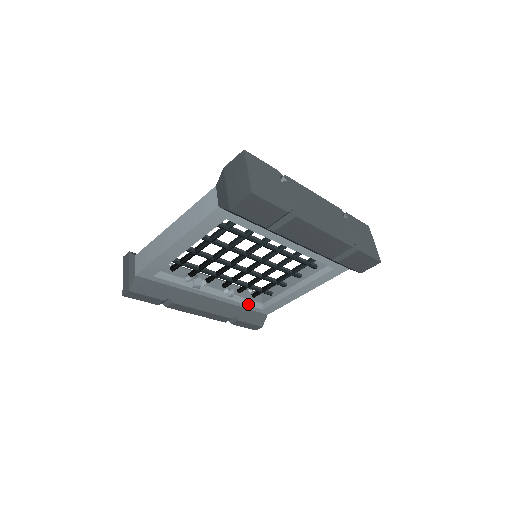
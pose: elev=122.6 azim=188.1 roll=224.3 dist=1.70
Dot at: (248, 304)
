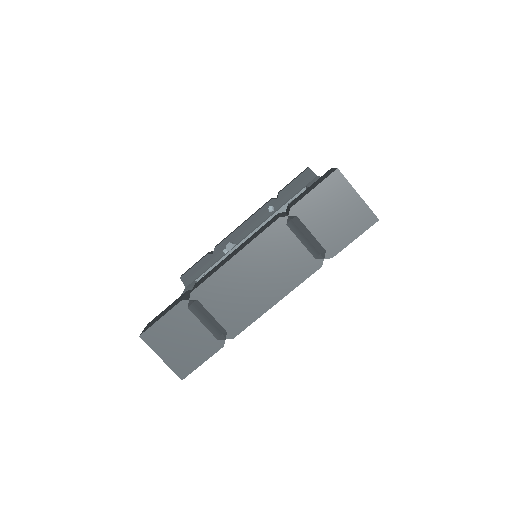
Dot at: occluded
